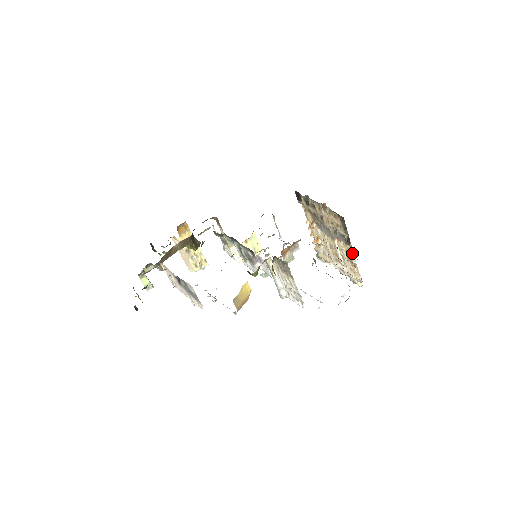
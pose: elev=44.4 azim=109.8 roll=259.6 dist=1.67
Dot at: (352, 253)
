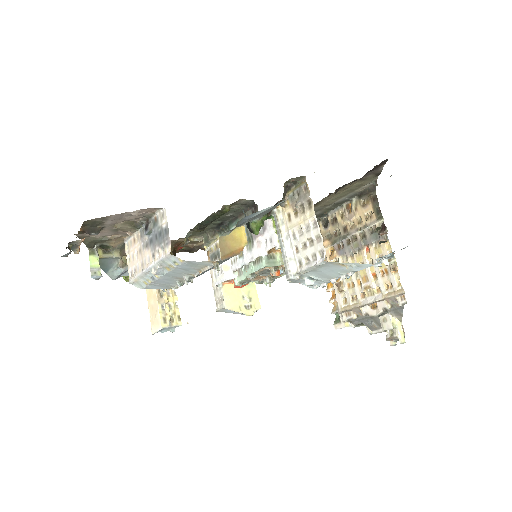
Dot at: (389, 252)
